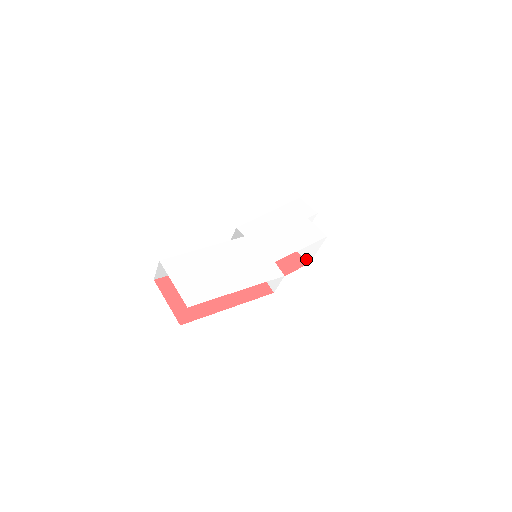
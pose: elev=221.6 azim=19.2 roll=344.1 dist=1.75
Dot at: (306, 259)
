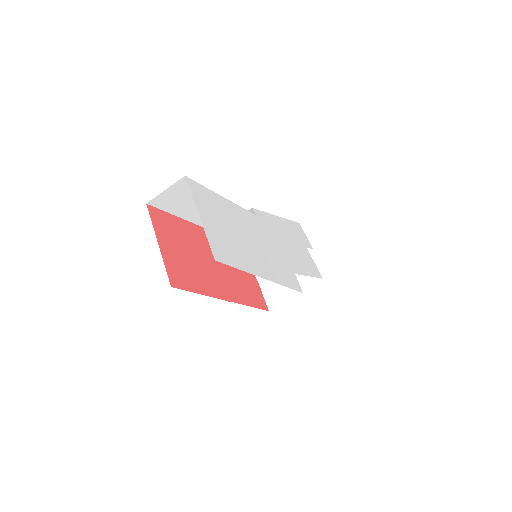
Dot at: occluded
